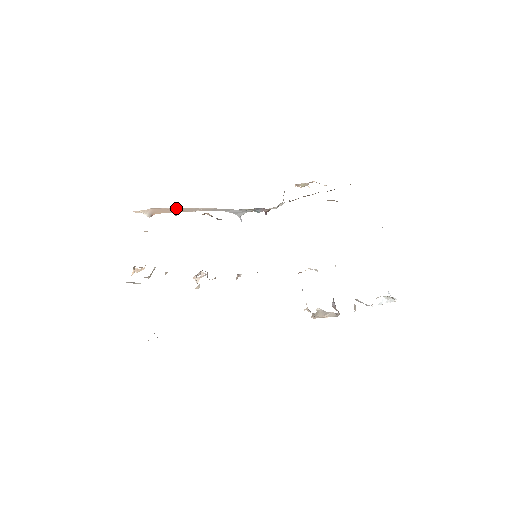
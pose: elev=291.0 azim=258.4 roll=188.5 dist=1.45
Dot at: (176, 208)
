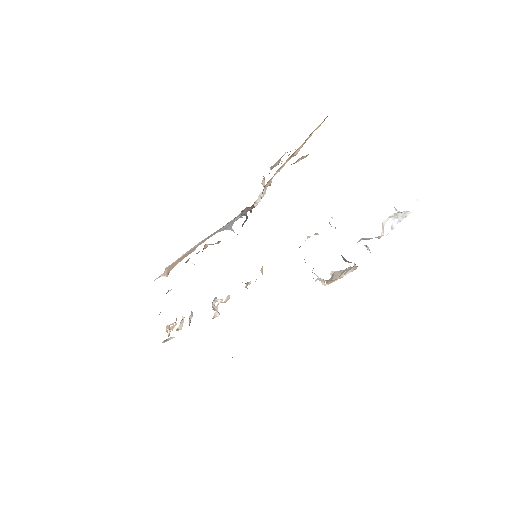
Dot at: (182, 256)
